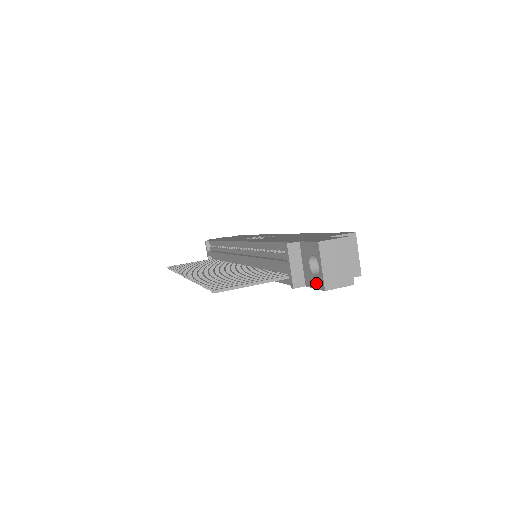
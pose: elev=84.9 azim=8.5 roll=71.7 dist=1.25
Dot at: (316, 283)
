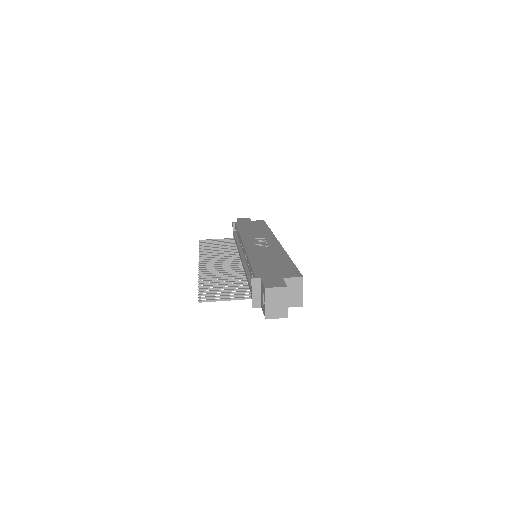
Dot at: (264, 311)
